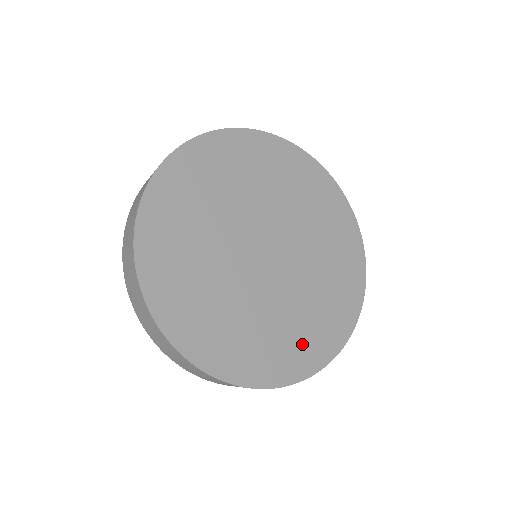
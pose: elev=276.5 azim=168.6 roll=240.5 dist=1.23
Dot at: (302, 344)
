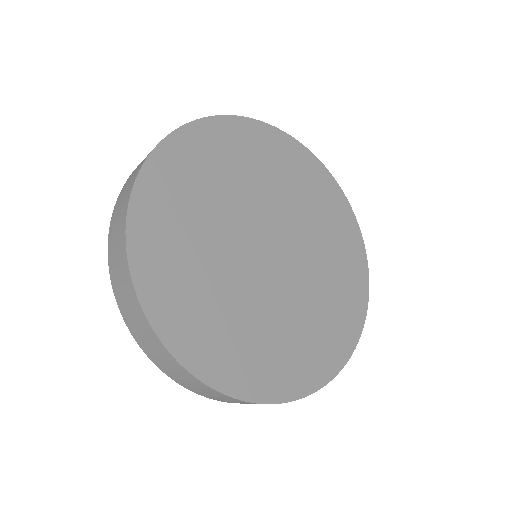
Dot at: (269, 363)
